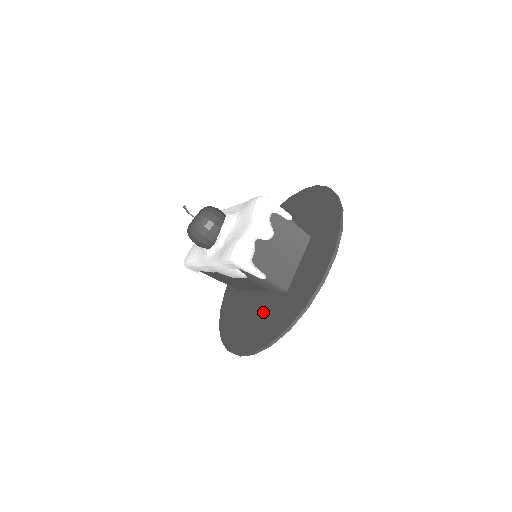
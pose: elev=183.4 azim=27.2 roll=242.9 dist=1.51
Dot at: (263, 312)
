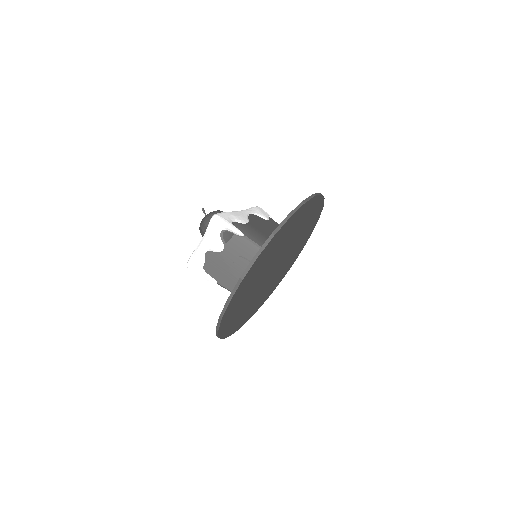
Dot at: occluded
